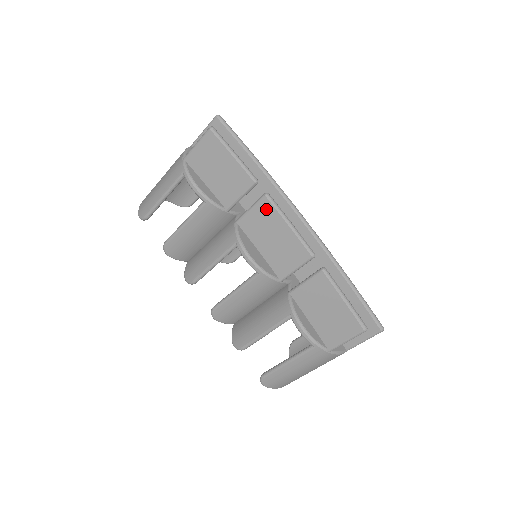
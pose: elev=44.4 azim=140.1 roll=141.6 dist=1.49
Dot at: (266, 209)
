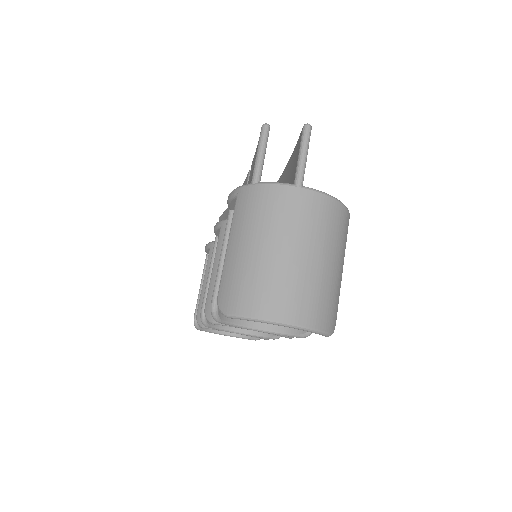
Dot at: occluded
